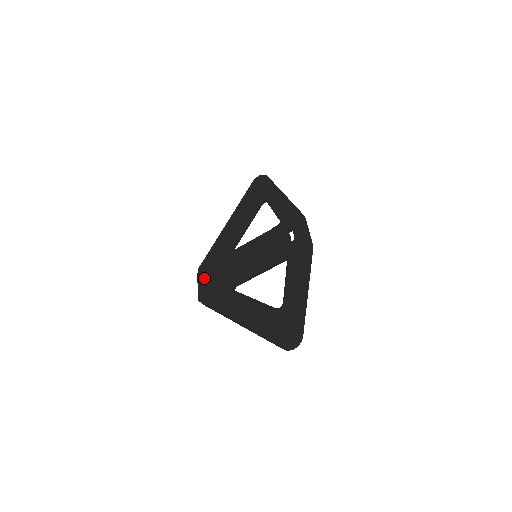
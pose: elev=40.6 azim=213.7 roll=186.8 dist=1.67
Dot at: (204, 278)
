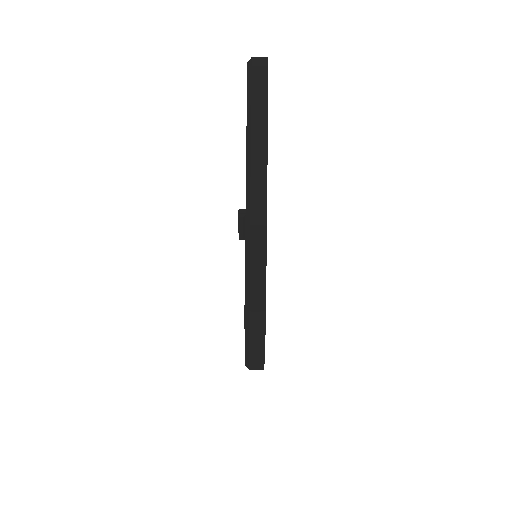
Dot at: occluded
